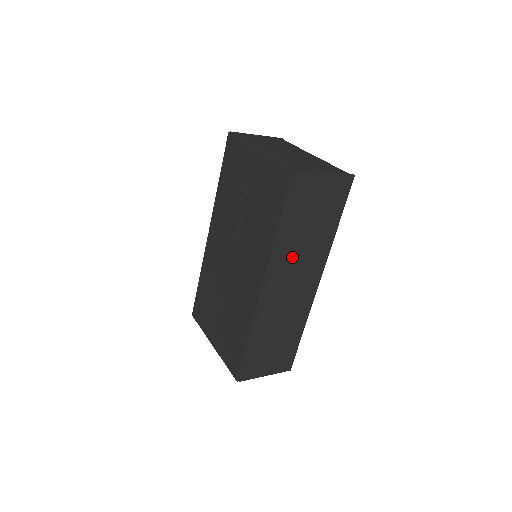
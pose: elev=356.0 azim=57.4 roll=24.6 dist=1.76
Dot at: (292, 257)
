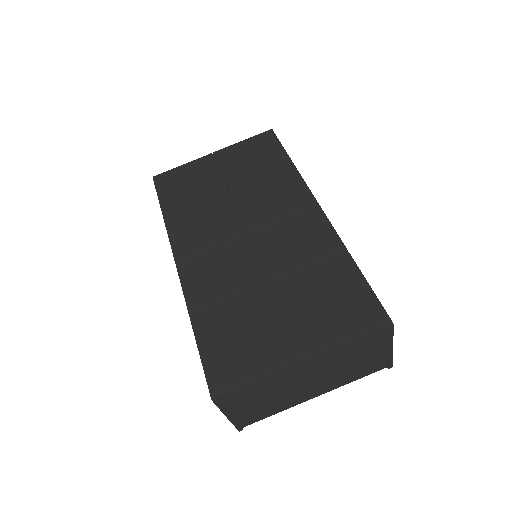
Dot at: occluded
